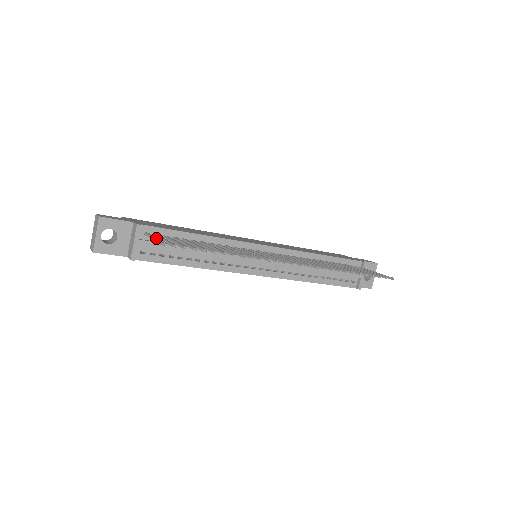
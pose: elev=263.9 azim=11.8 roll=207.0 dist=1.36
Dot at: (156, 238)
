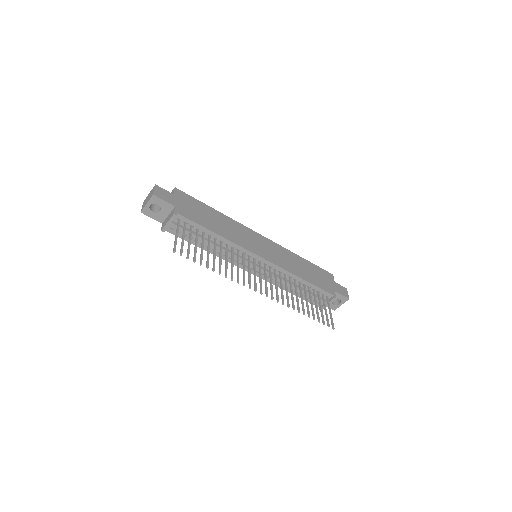
Dot at: (177, 237)
